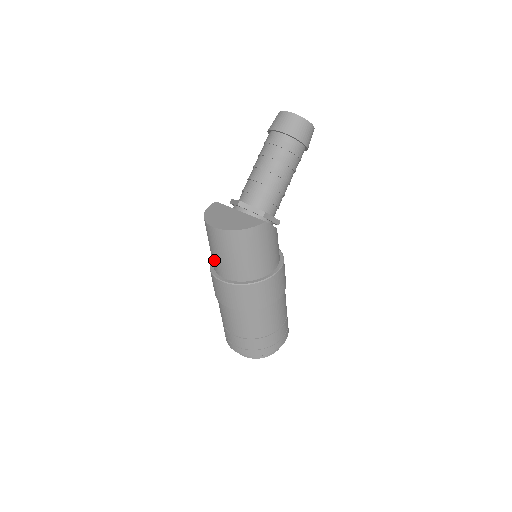
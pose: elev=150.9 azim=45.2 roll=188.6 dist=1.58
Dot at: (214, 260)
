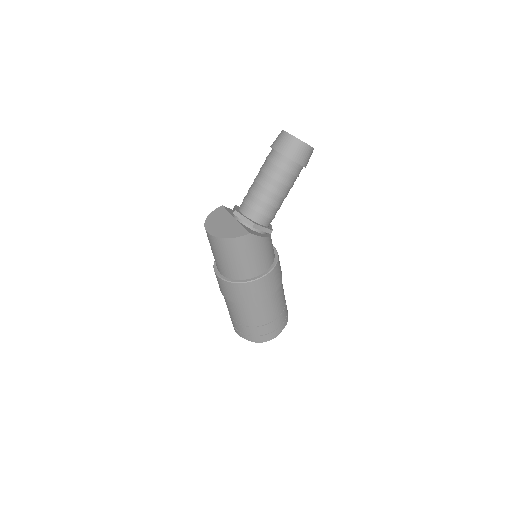
Dot at: occluded
